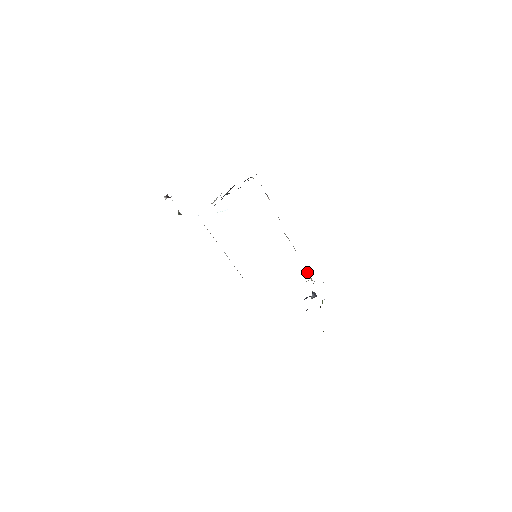
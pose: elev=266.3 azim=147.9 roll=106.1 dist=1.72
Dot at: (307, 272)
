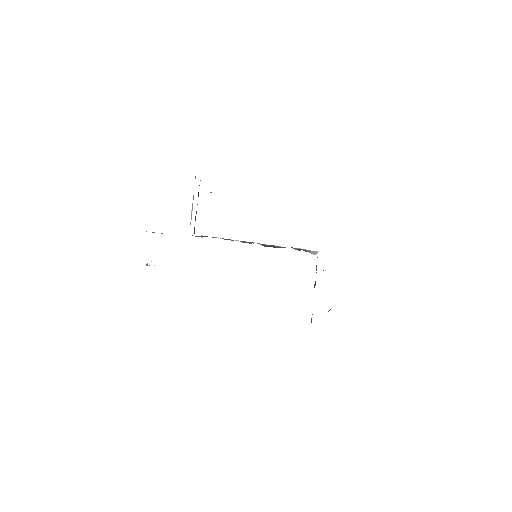
Dot at: occluded
